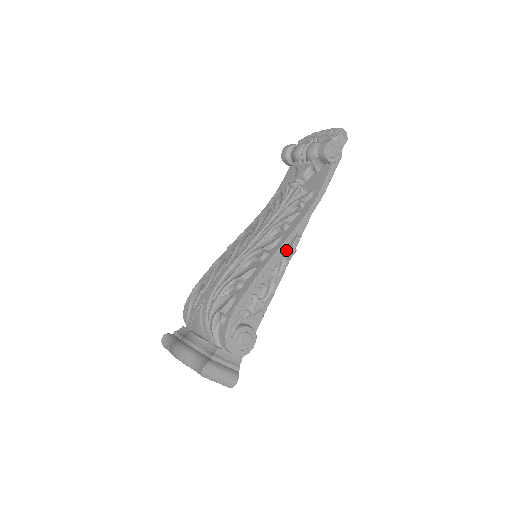
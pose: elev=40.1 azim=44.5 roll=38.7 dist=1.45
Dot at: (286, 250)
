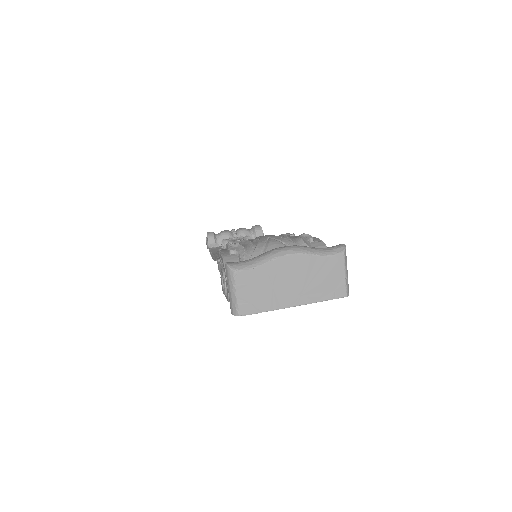
Dot at: occluded
